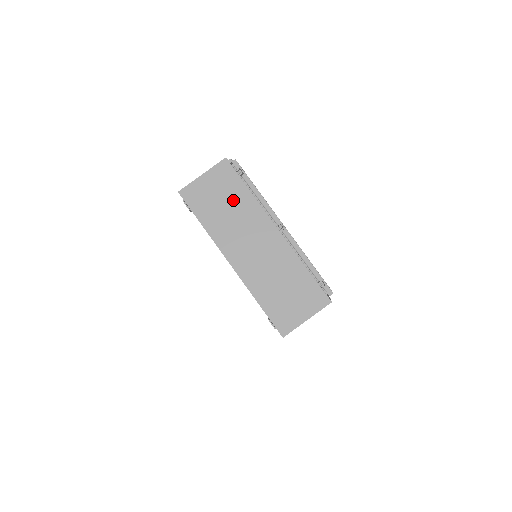
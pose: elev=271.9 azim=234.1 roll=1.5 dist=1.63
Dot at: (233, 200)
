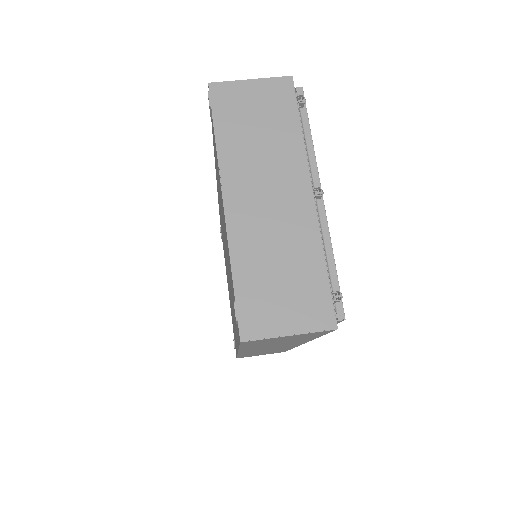
Dot at: (273, 127)
